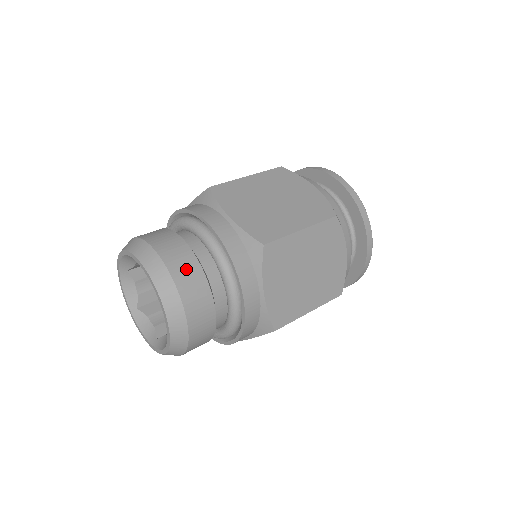
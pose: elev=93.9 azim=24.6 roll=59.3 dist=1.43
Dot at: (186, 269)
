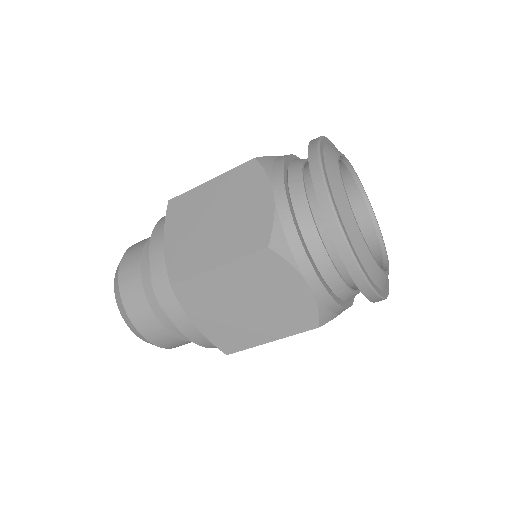
Dot at: (132, 293)
